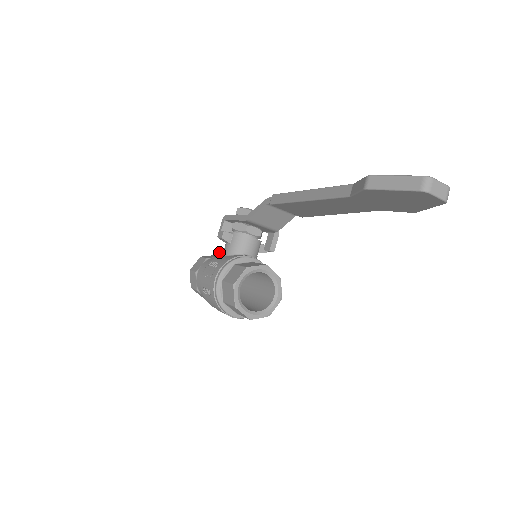
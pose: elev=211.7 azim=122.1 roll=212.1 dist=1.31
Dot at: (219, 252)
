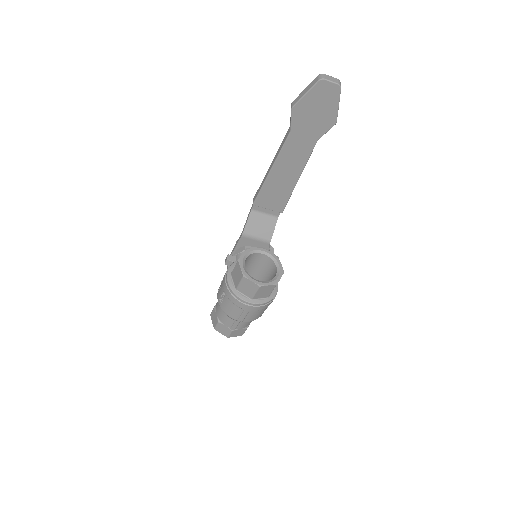
Dot at: occluded
